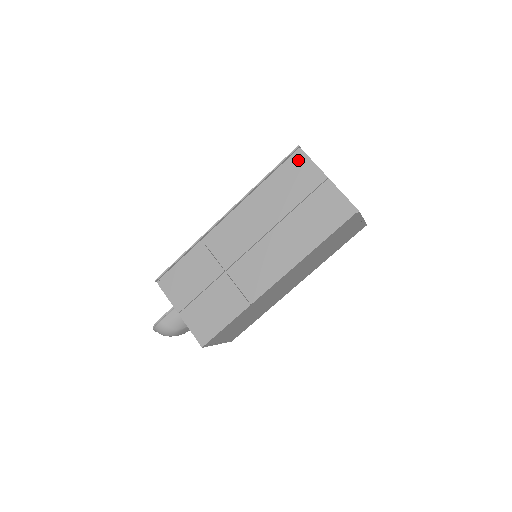
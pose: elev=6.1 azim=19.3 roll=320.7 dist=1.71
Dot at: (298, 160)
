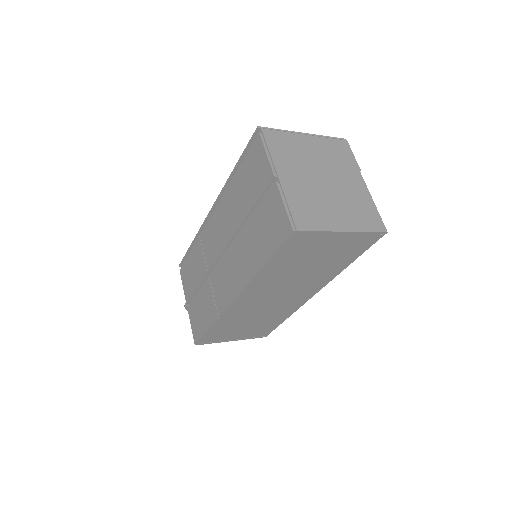
Dot at: (256, 148)
